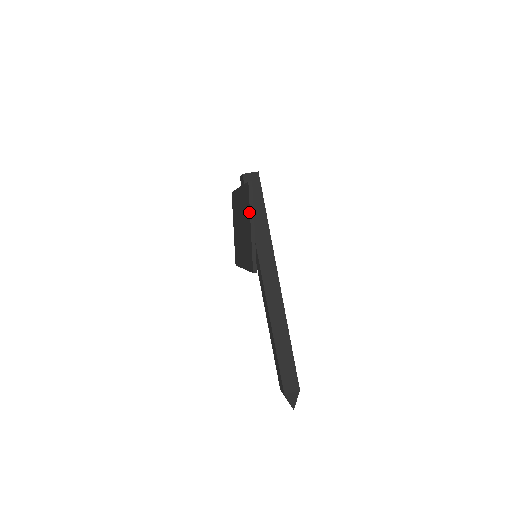
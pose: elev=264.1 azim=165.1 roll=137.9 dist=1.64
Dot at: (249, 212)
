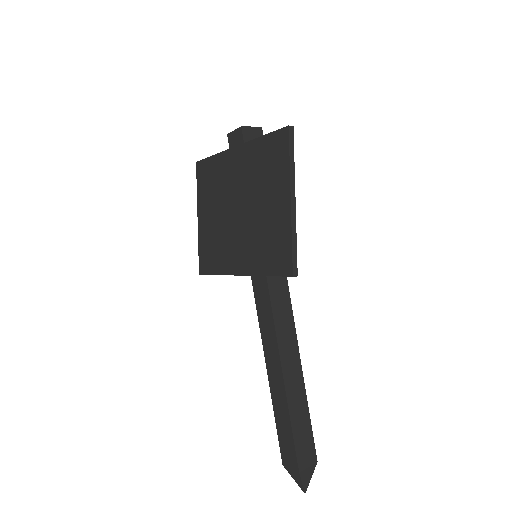
Dot at: (287, 176)
